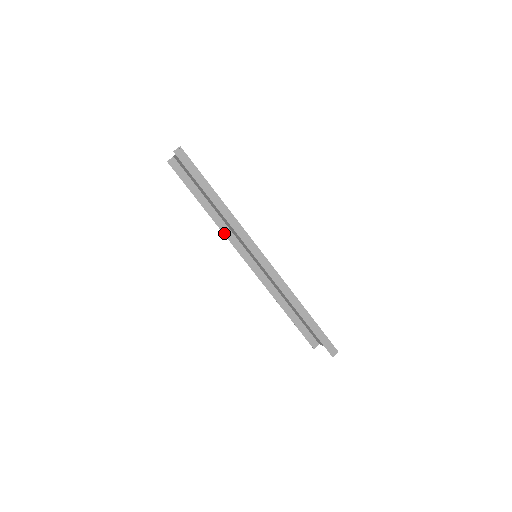
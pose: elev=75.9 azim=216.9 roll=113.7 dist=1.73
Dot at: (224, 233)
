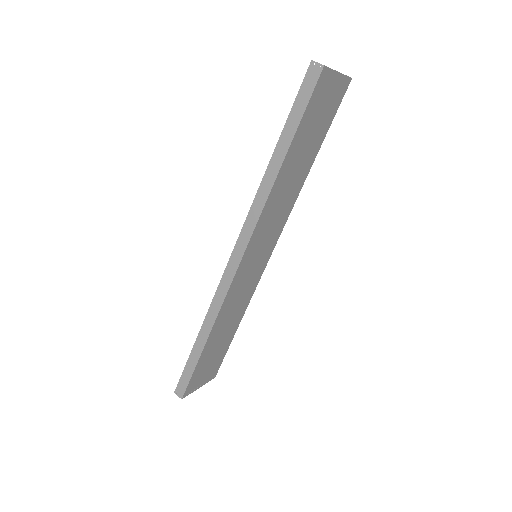
Dot at: occluded
